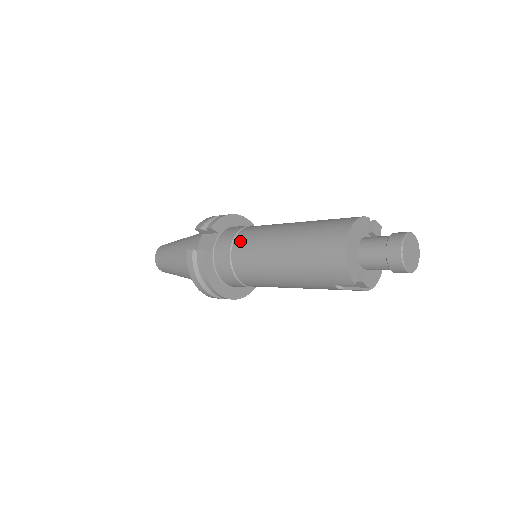
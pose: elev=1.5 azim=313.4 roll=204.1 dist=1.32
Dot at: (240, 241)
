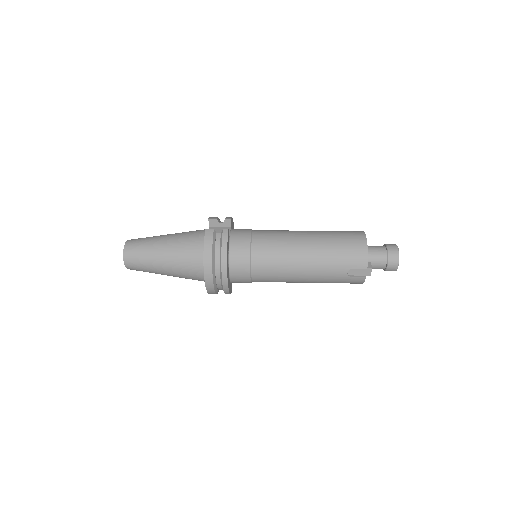
Dot at: (260, 233)
